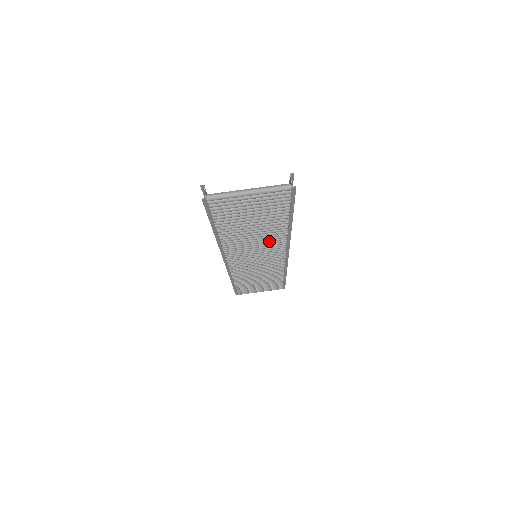
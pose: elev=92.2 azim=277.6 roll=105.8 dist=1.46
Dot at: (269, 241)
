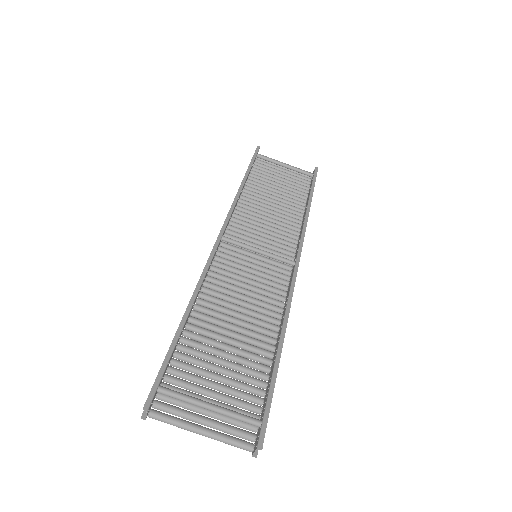
Dot at: (260, 306)
